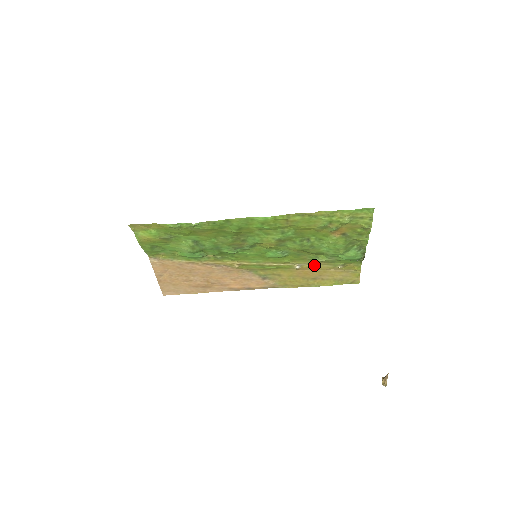
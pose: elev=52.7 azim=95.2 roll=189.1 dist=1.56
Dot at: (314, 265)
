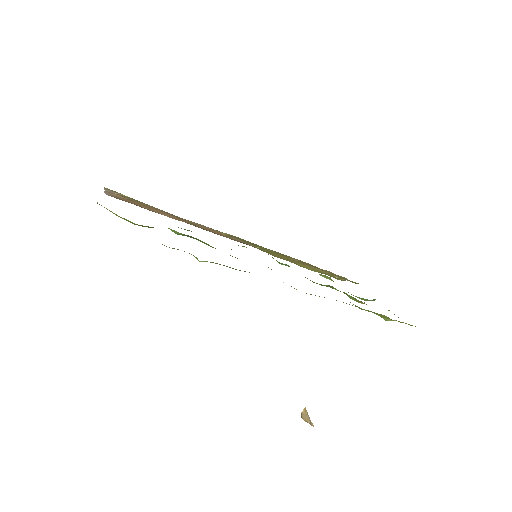
Dot at: (313, 266)
